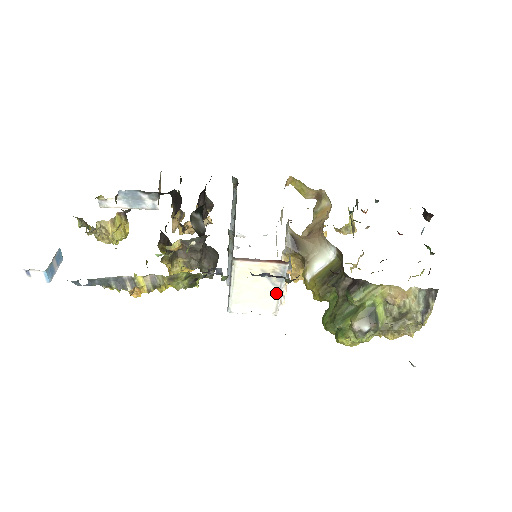
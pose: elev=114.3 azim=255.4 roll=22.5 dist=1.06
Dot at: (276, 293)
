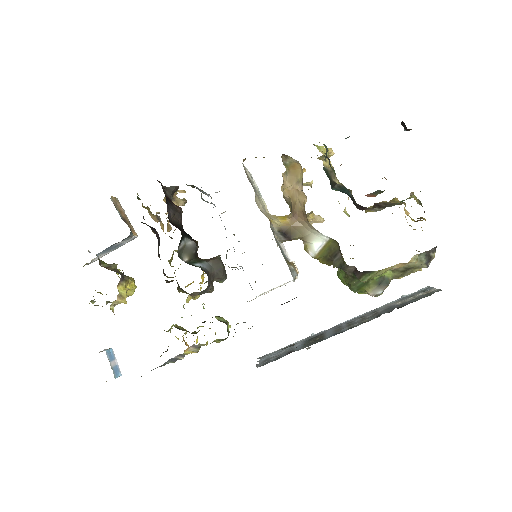
Dot at: occluded
